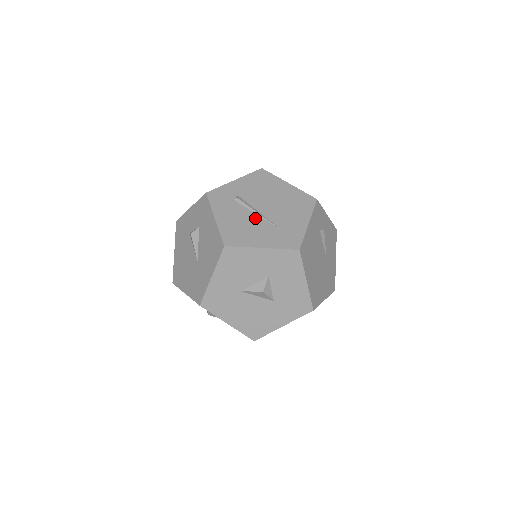
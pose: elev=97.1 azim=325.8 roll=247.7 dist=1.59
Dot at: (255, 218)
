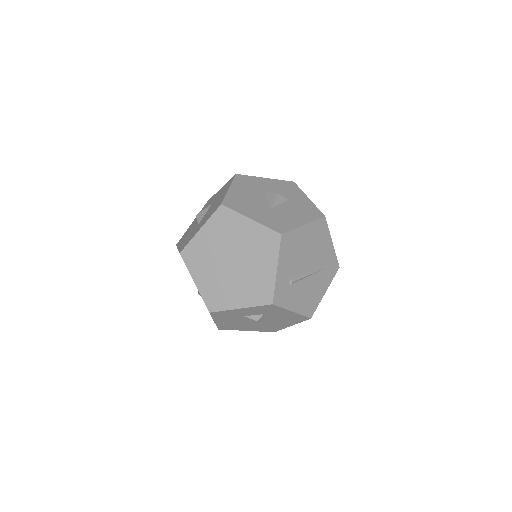
Dot at: (310, 280)
